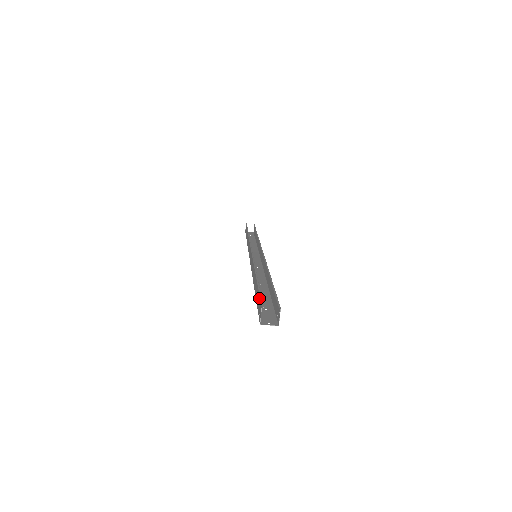
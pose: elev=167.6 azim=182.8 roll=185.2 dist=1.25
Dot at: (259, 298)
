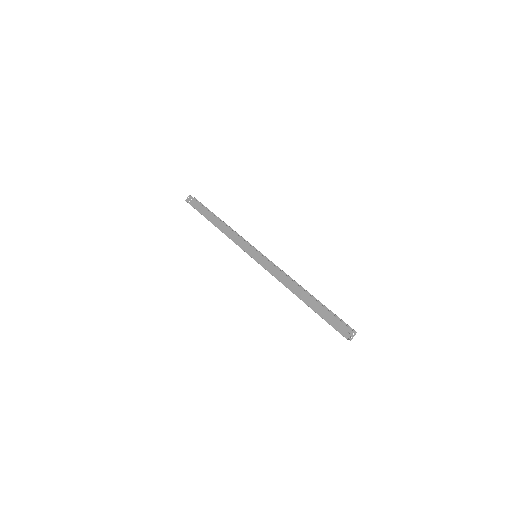
Dot at: (339, 321)
